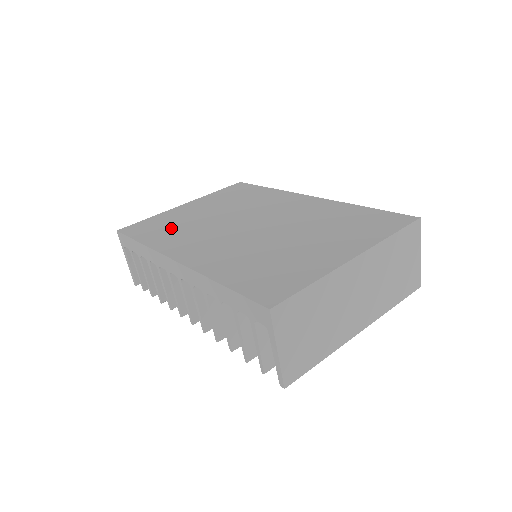
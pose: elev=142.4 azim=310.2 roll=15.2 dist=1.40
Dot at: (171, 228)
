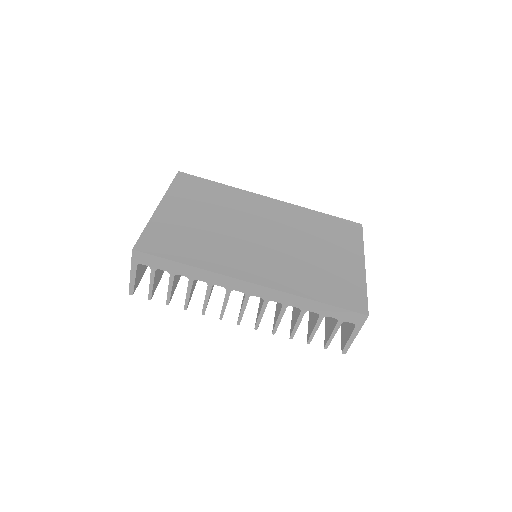
Dot at: (194, 242)
